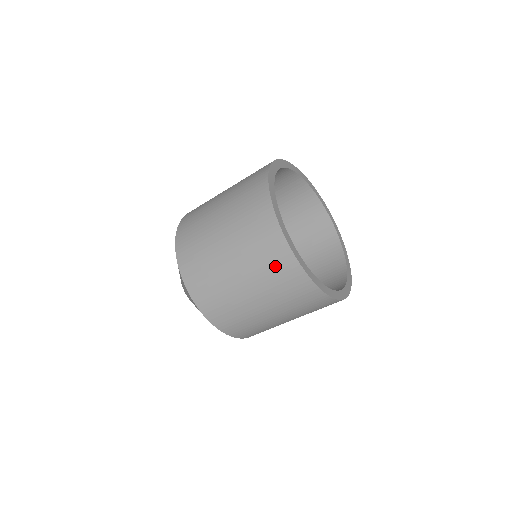
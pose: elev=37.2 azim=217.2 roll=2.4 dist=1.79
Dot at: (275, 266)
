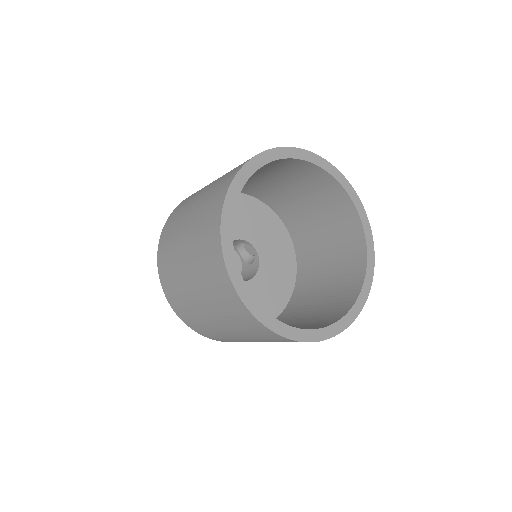
Dot at: (206, 244)
